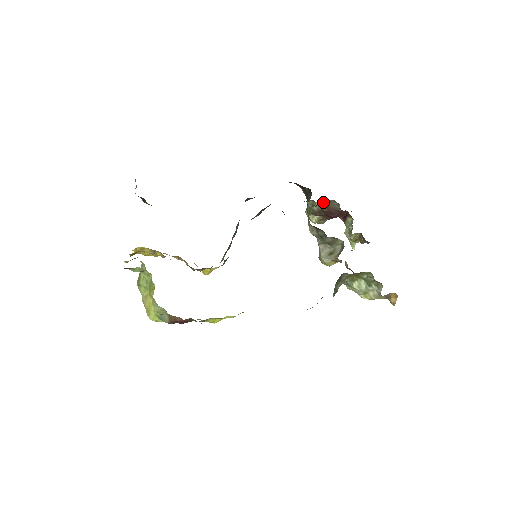
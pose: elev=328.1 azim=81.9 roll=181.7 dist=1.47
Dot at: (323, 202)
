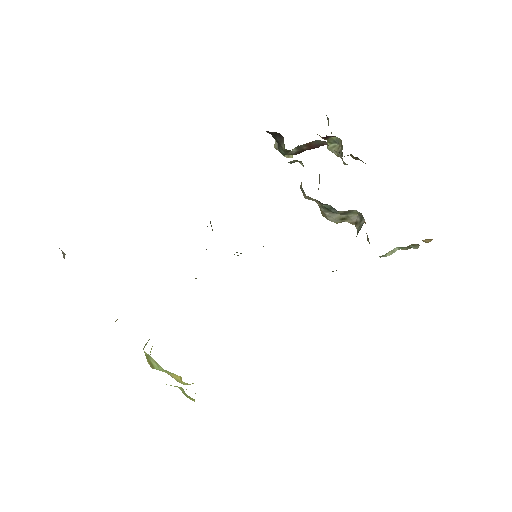
Dot at: (303, 144)
